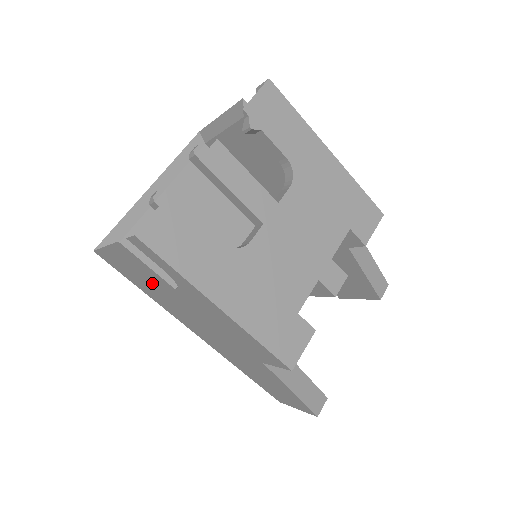
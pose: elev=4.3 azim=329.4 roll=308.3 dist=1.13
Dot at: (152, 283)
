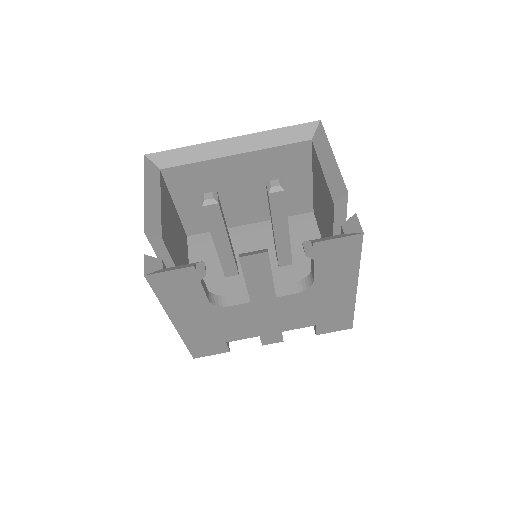
Dot at: occluded
